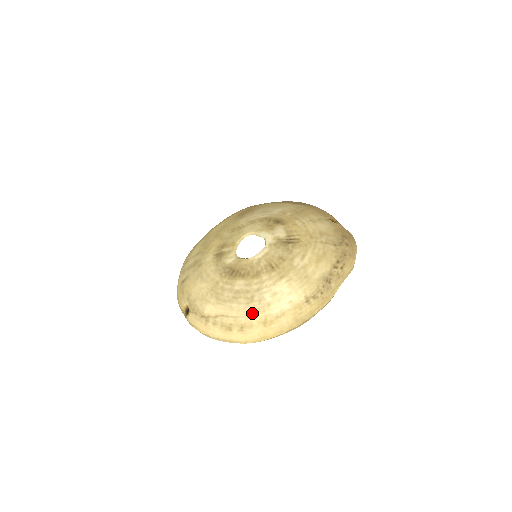
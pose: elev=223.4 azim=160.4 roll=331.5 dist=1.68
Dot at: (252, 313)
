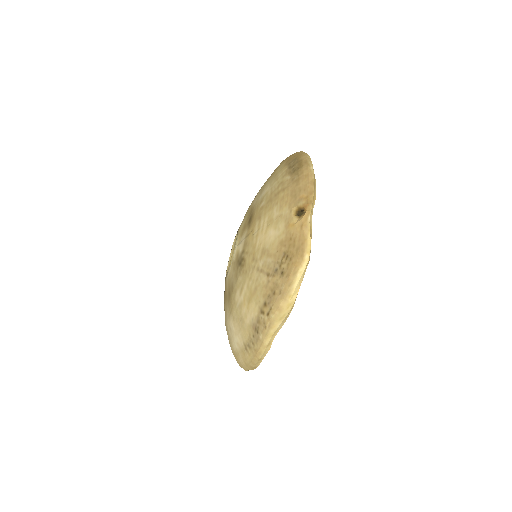
Dot at: (229, 340)
